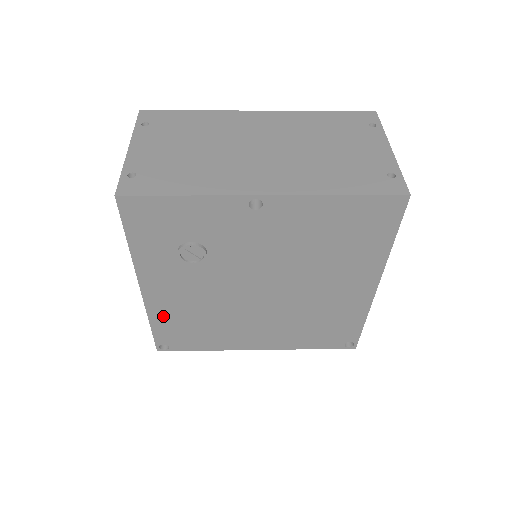
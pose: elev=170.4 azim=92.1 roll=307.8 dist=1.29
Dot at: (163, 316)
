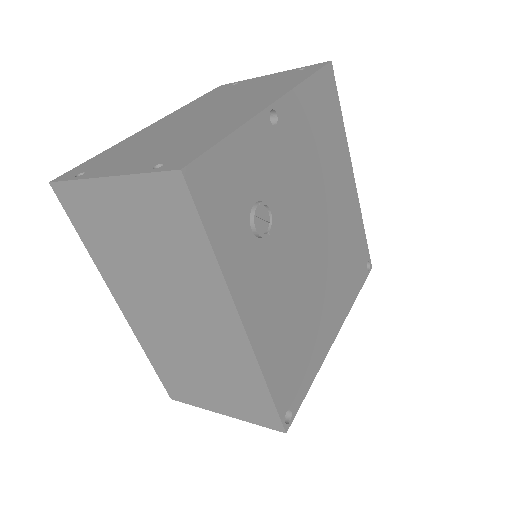
Dot at: (272, 357)
